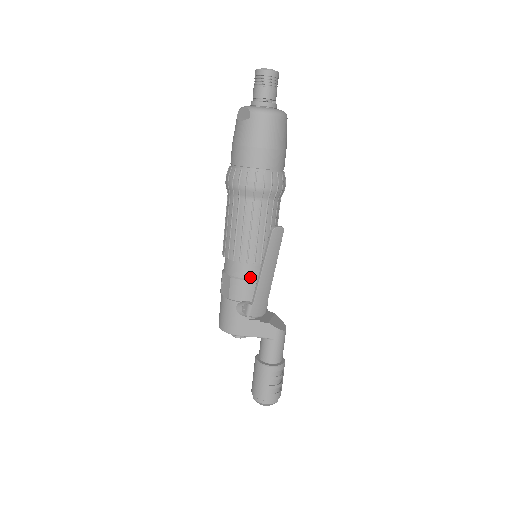
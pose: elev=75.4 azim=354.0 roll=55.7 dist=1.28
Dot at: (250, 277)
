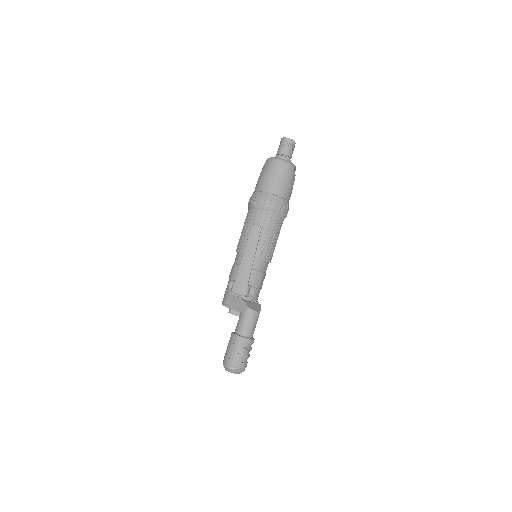
Dot at: occluded
